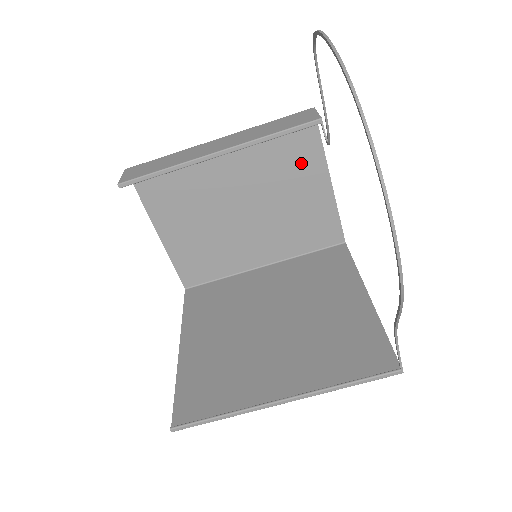
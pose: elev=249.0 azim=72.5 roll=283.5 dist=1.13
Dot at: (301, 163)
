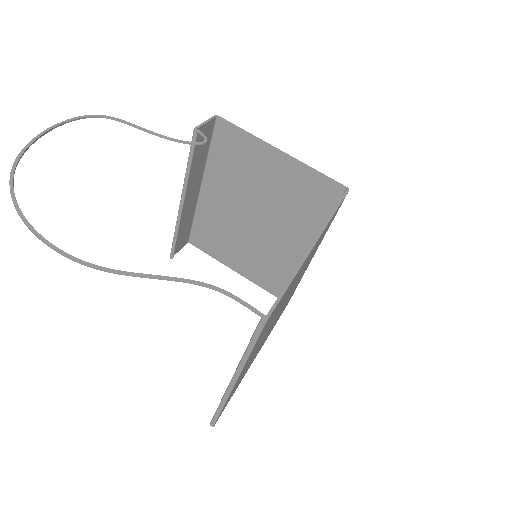
Dot at: (249, 158)
